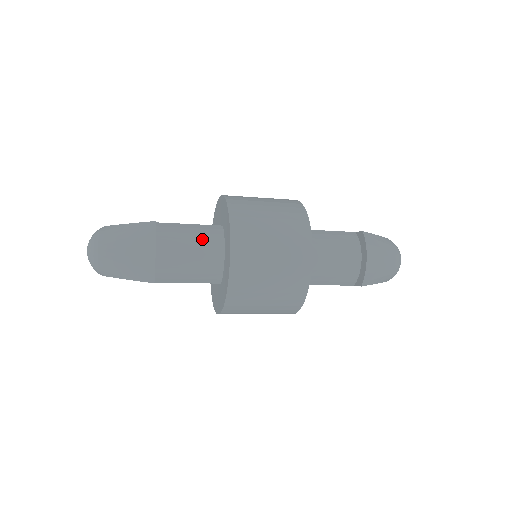
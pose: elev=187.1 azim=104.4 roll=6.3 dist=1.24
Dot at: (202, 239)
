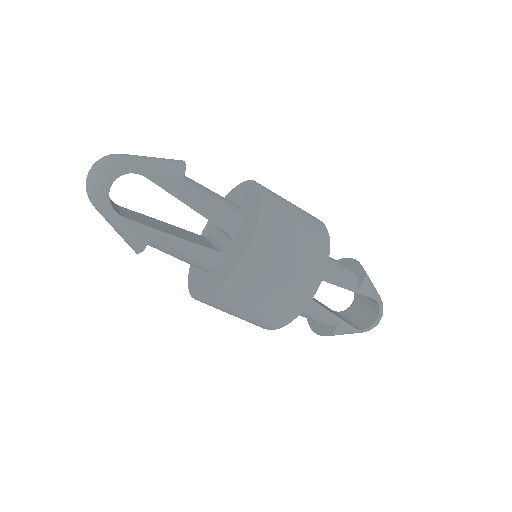
Dot at: occluded
